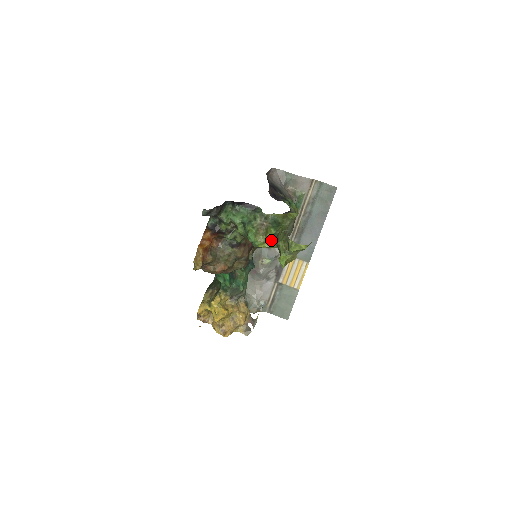
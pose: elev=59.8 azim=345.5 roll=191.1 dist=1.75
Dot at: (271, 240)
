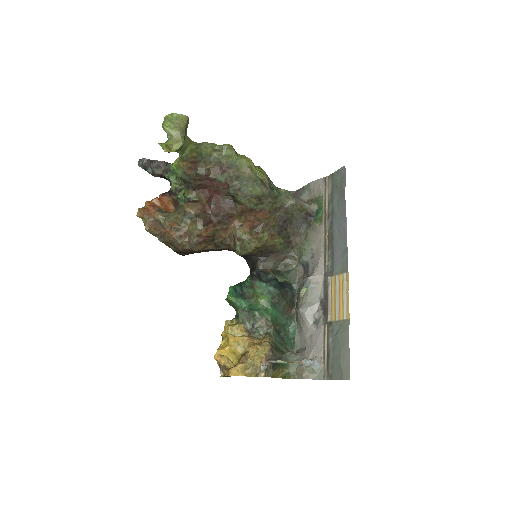
Dot at: occluded
